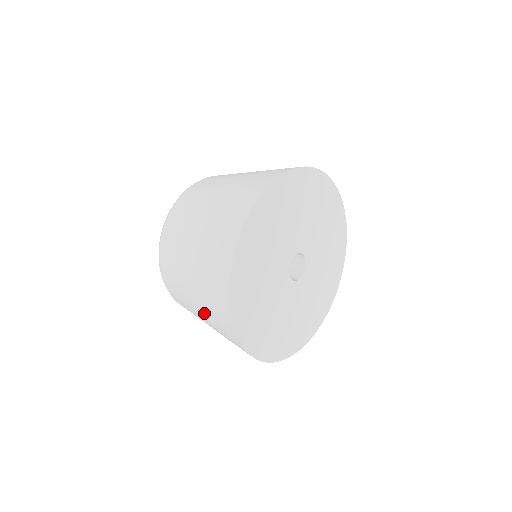
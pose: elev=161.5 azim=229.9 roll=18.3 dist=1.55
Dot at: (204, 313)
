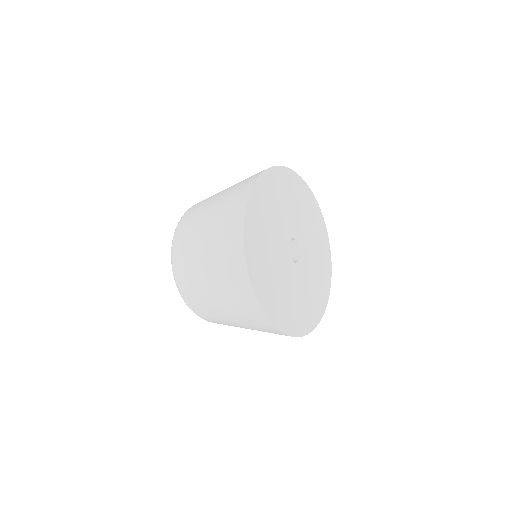
Dot at: (214, 219)
